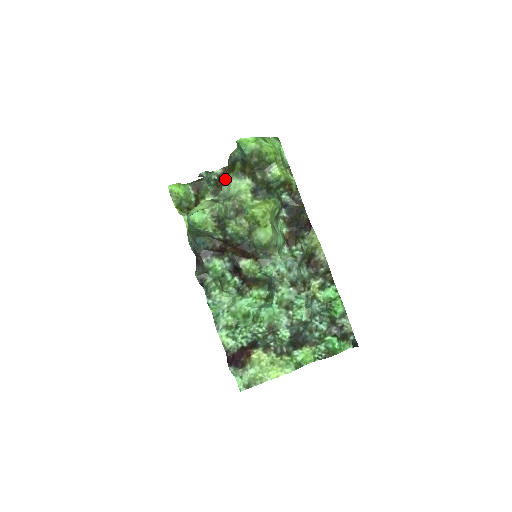
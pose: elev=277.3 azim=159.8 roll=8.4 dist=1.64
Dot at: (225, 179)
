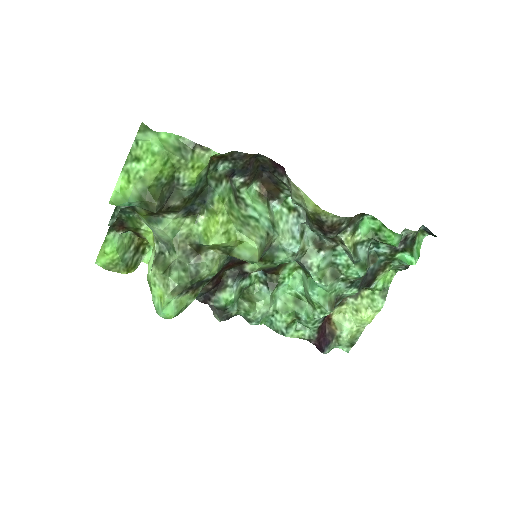
Dot at: occluded
